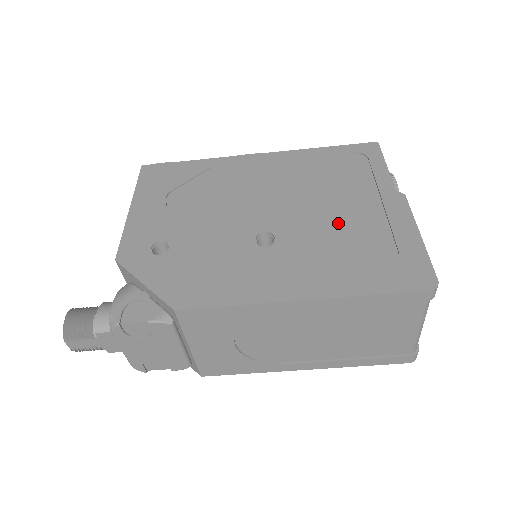
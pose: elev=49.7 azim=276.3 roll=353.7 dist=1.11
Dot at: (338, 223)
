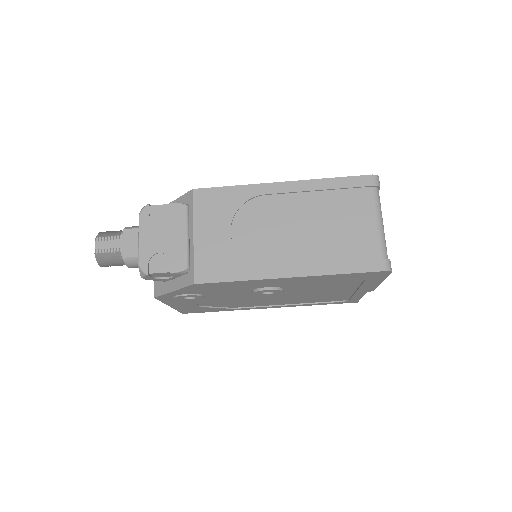
Dot at: occluded
